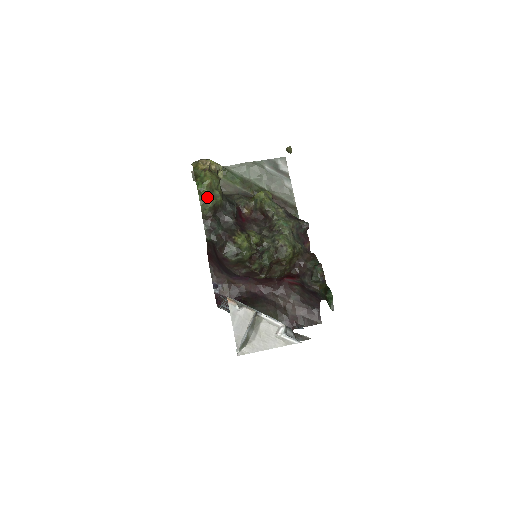
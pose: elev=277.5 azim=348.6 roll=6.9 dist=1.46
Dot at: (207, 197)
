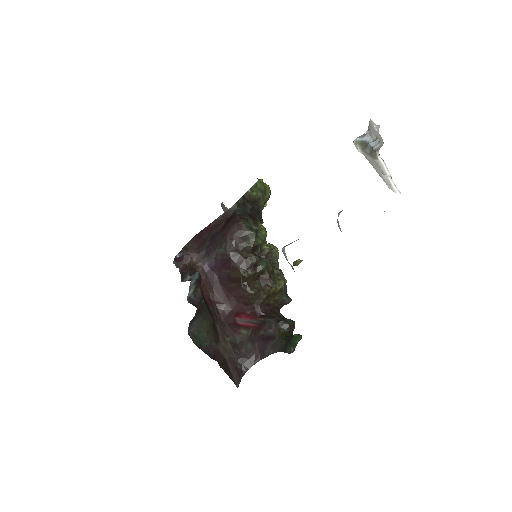
Dot at: (261, 189)
